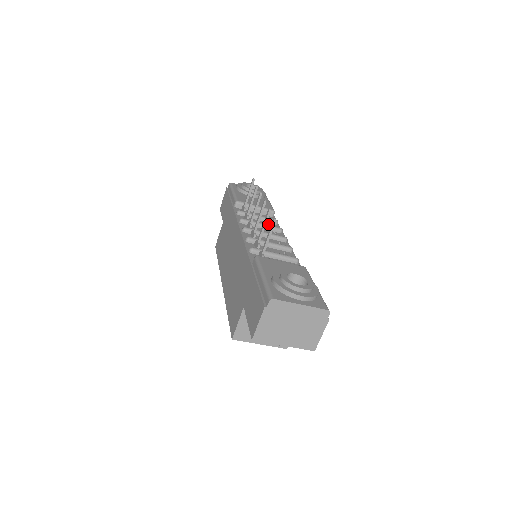
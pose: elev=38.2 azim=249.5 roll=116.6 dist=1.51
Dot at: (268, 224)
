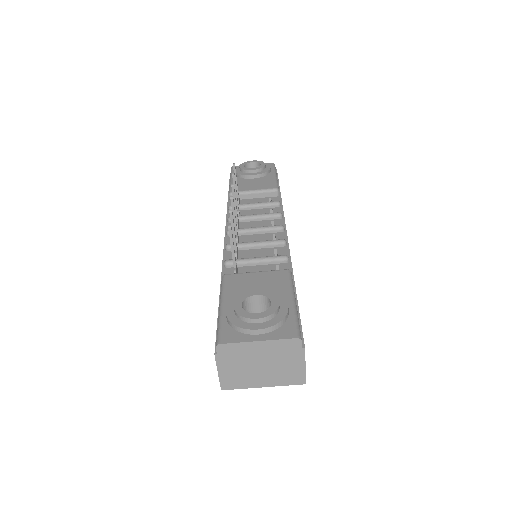
Dot at: (267, 210)
